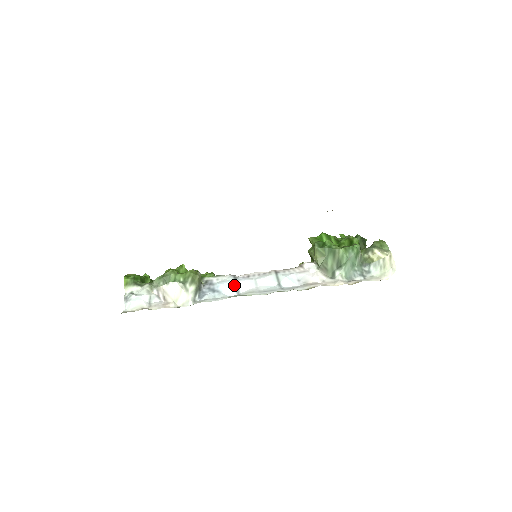
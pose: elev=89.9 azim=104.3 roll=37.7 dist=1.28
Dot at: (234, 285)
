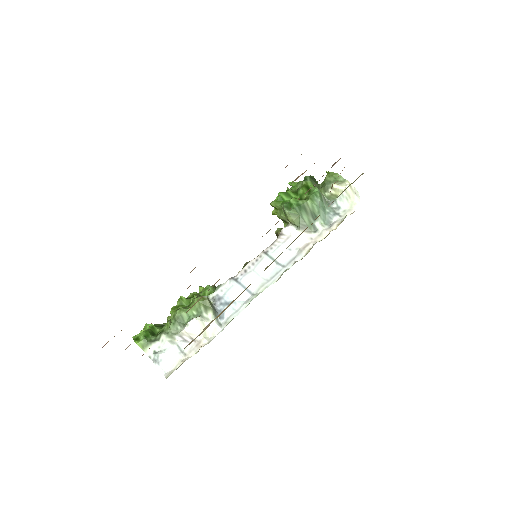
Dot at: (241, 288)
